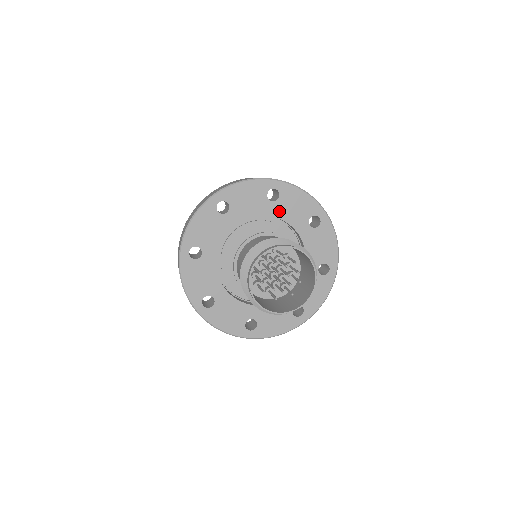
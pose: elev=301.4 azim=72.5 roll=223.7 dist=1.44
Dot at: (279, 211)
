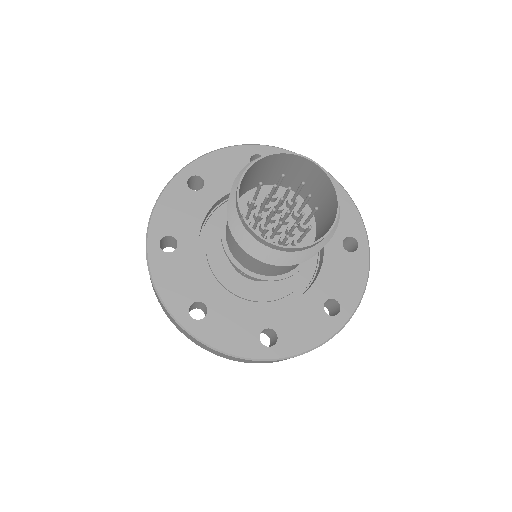
Dot at: occluded
